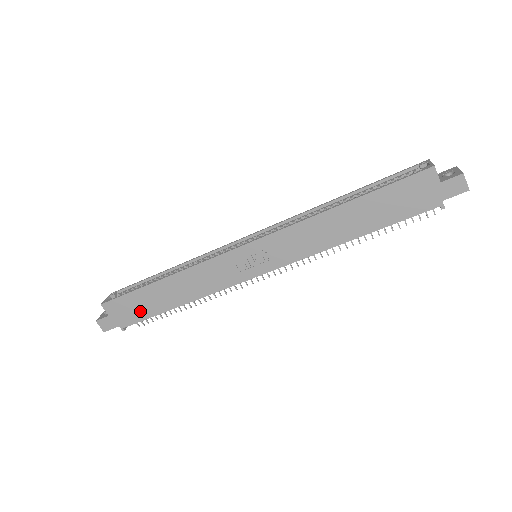
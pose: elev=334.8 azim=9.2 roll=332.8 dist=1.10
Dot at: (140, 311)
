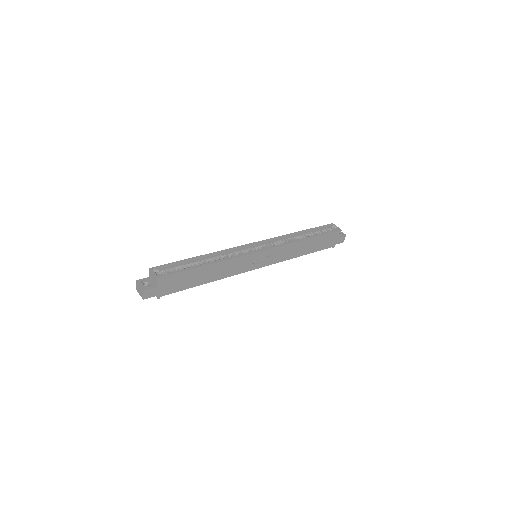
Dot at: (181, 285)
